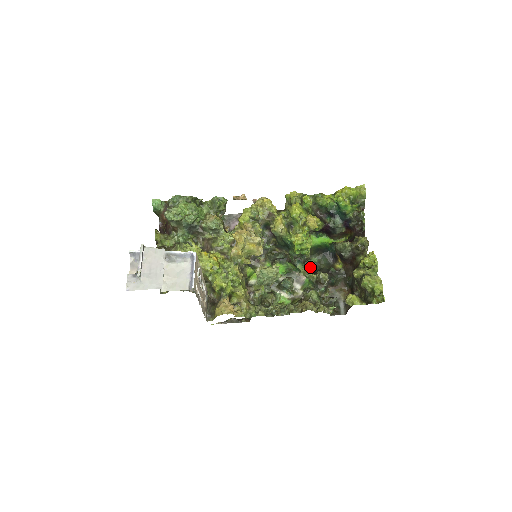
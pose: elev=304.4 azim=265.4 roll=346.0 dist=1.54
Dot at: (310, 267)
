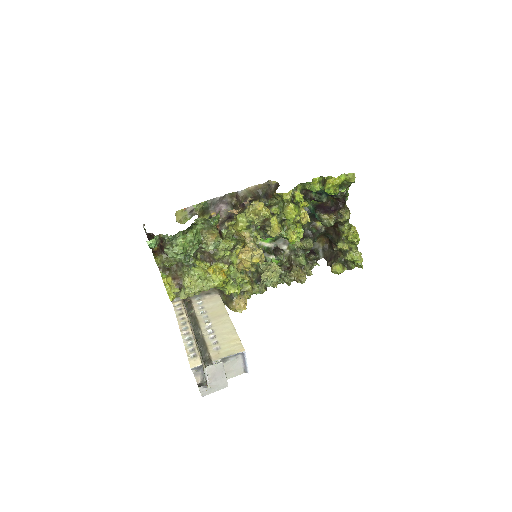
Dot at: occluded
